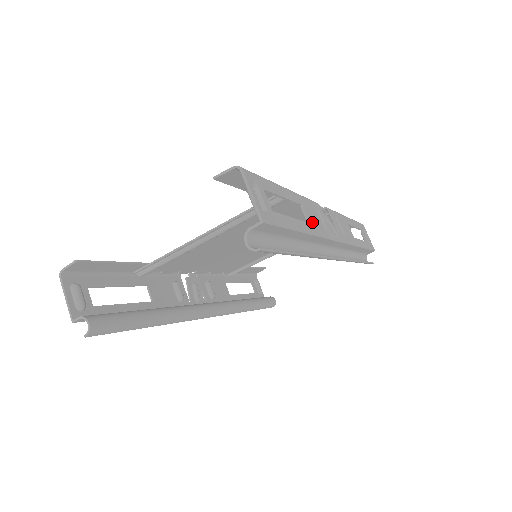
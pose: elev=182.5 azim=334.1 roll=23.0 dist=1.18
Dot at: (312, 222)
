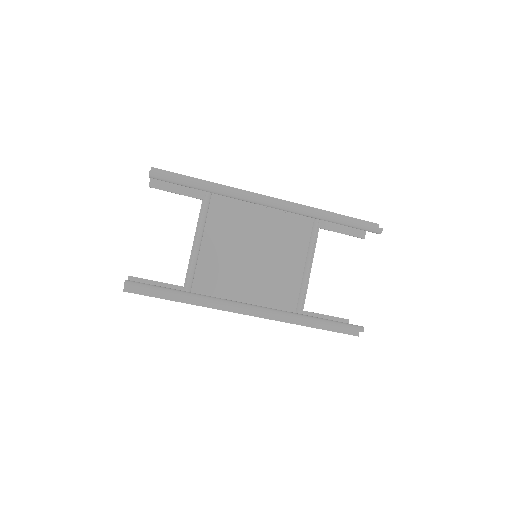
Dot at: occluded
